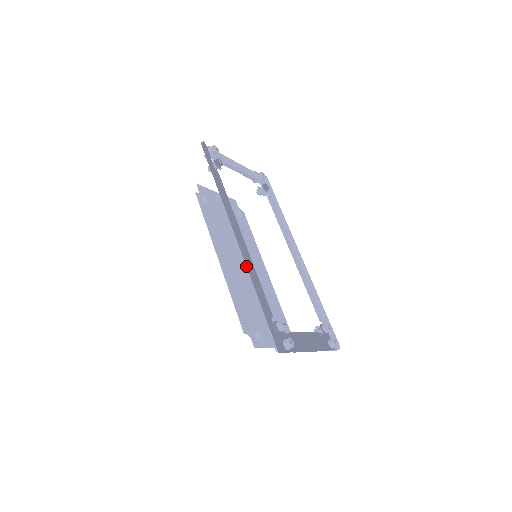
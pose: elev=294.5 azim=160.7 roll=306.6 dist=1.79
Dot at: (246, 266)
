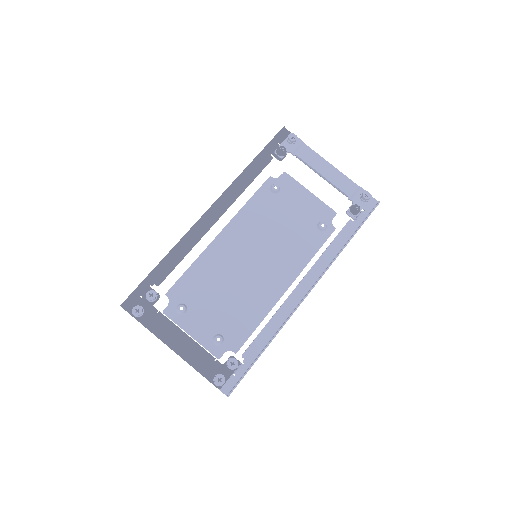
Dot at: (255, 263)
